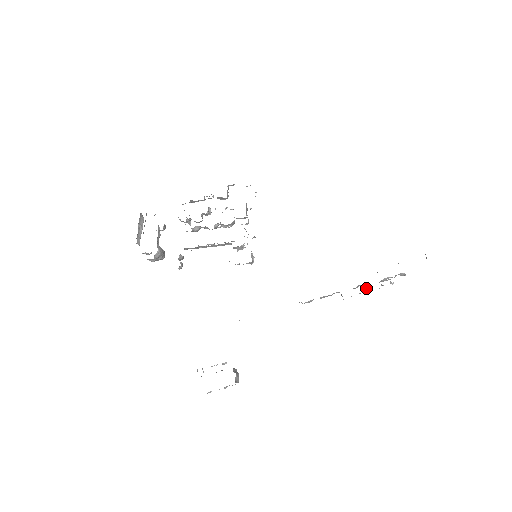
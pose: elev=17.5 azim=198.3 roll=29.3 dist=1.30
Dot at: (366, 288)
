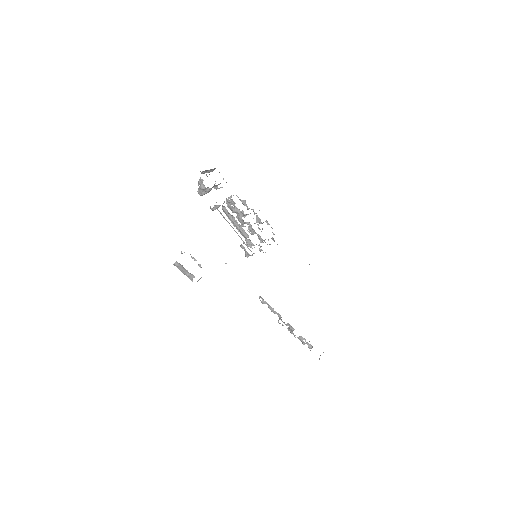
Dot at: (293, 330)
